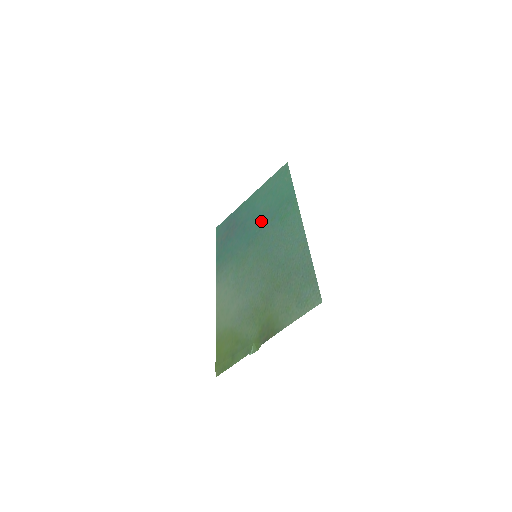
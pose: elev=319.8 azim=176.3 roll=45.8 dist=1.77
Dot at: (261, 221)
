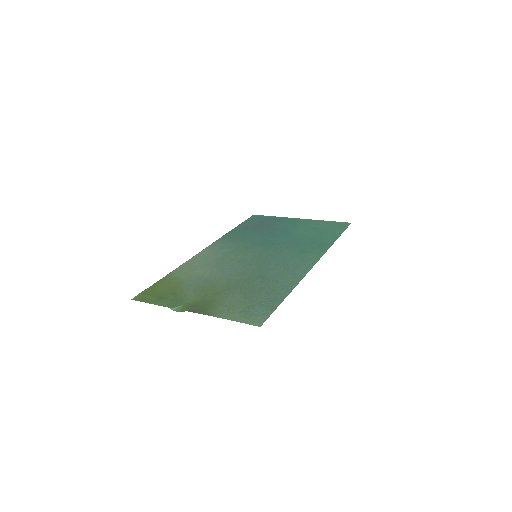
Dot at: (287, 239)
